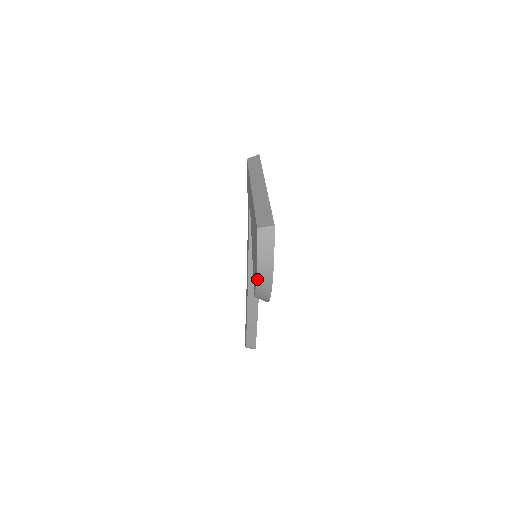
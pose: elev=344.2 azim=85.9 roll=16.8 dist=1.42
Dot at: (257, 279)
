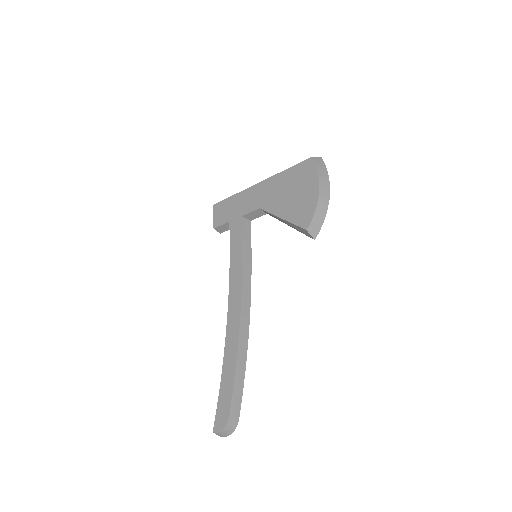
Dot at: (319, 195)
